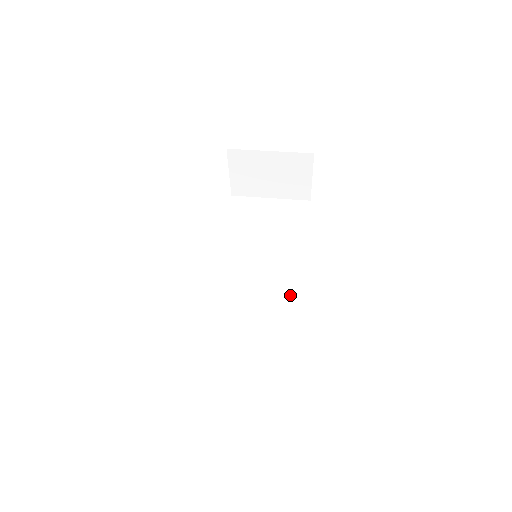
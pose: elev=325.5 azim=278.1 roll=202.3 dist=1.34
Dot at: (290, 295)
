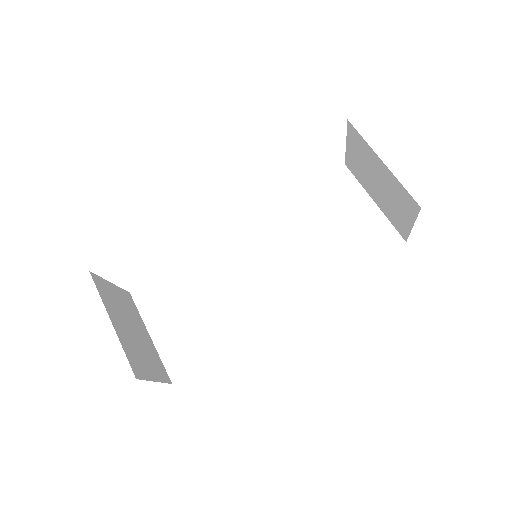
Dot at: (264, 312)
